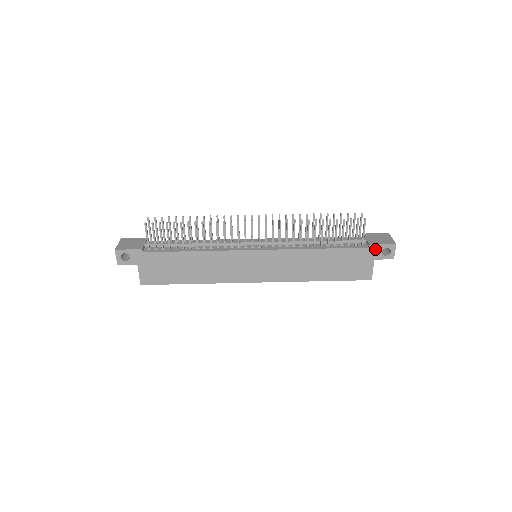
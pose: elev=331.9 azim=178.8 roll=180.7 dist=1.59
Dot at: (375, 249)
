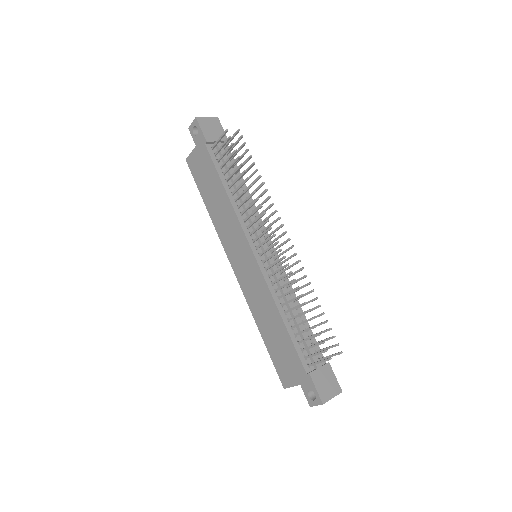
Dot at: (309, 381)
